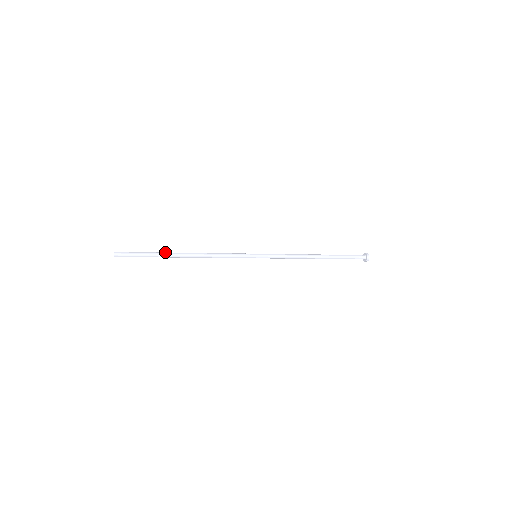
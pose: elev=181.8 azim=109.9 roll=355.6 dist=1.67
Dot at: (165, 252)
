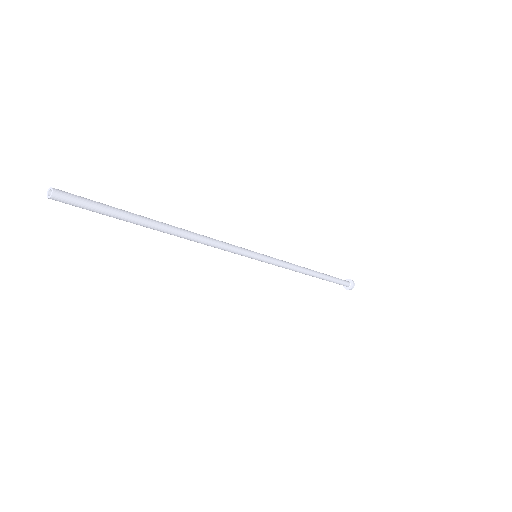
Dot at: (140, 216)
